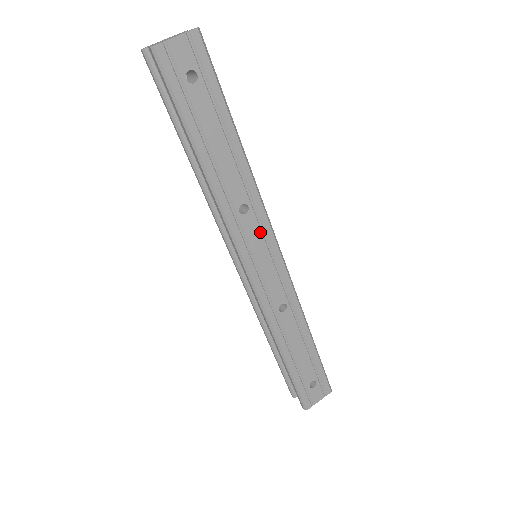
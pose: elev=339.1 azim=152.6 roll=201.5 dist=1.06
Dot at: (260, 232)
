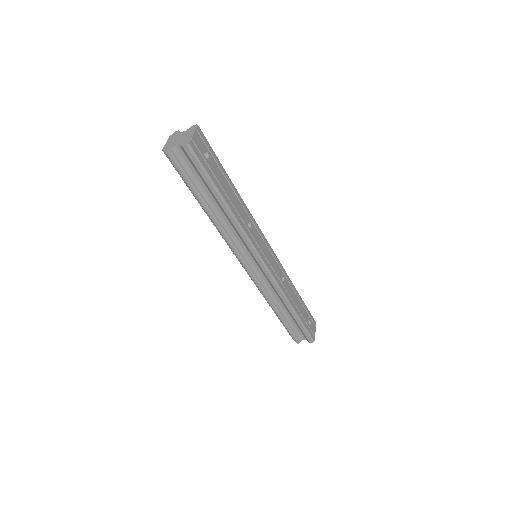
Dot at: (259, 236)
